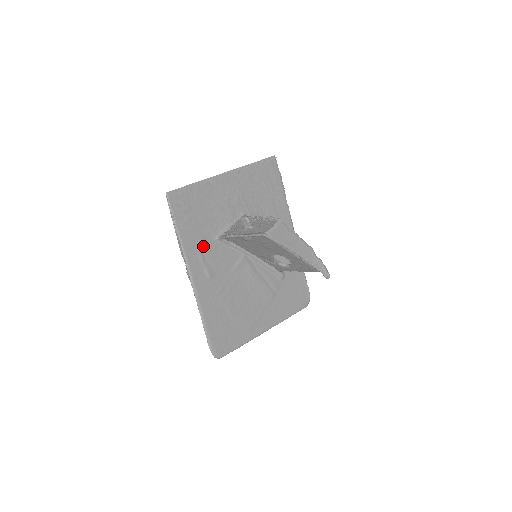
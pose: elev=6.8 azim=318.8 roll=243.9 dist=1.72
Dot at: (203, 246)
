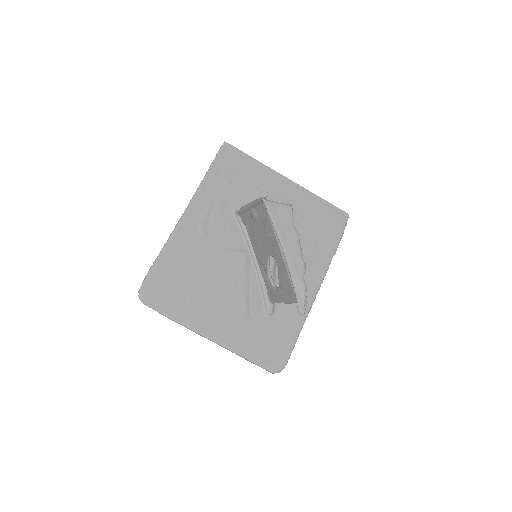
Dot at: (218, 204)
